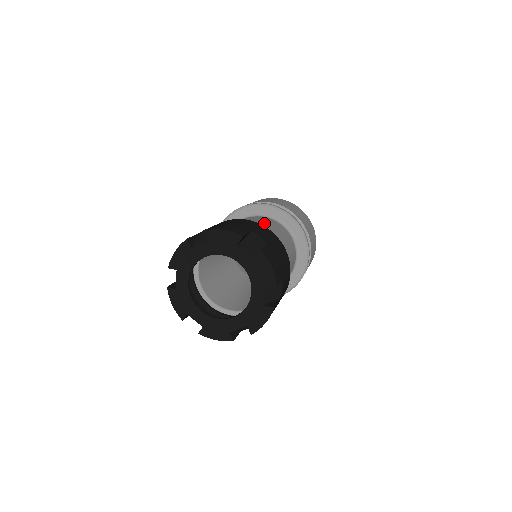
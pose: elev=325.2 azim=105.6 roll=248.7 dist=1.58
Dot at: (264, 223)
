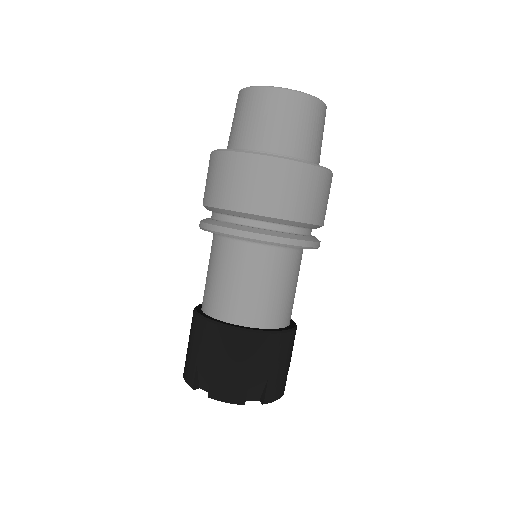
Dot at: (258, 285)
